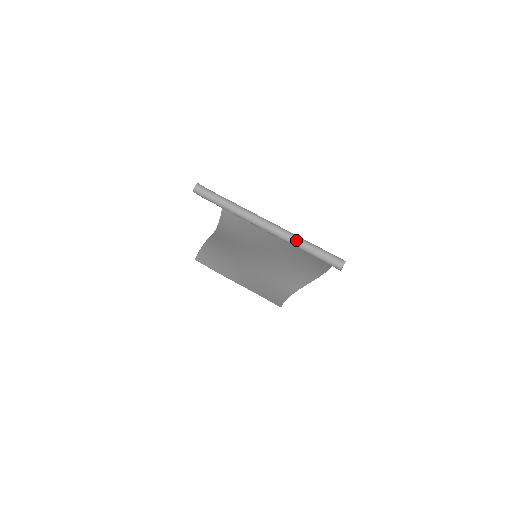
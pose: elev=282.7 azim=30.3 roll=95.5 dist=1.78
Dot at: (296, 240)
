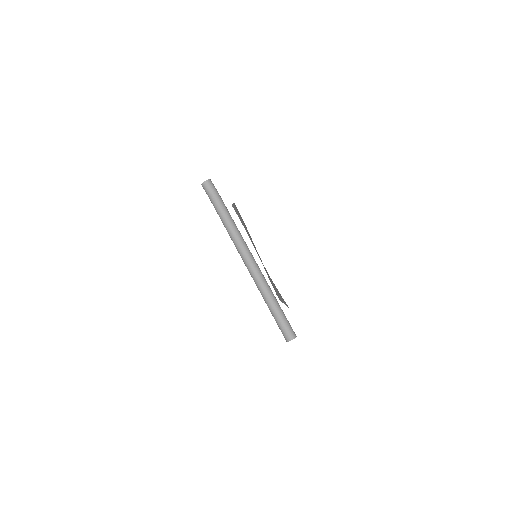
Dot at: (263, 290)
